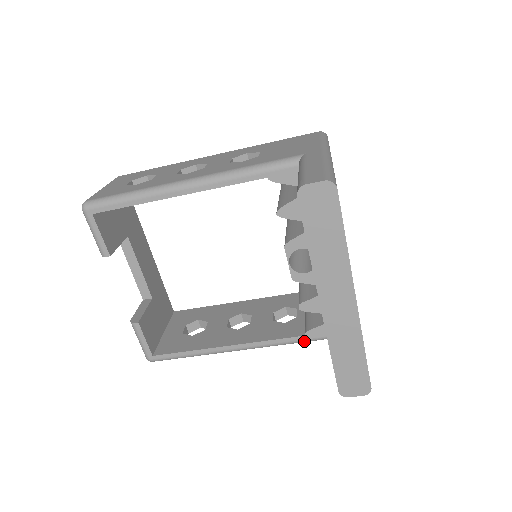
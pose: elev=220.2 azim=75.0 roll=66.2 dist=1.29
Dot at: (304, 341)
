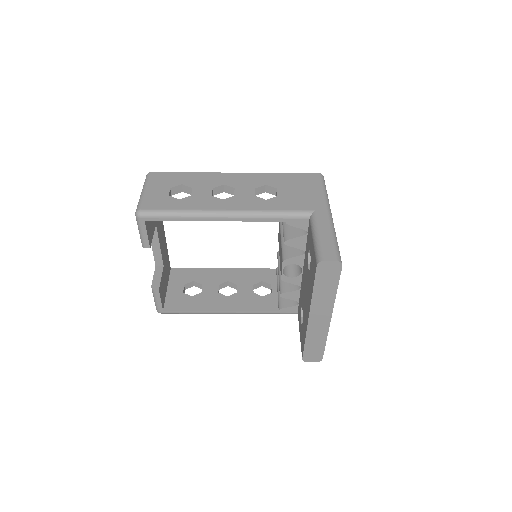
Dot at: (277, 313)
